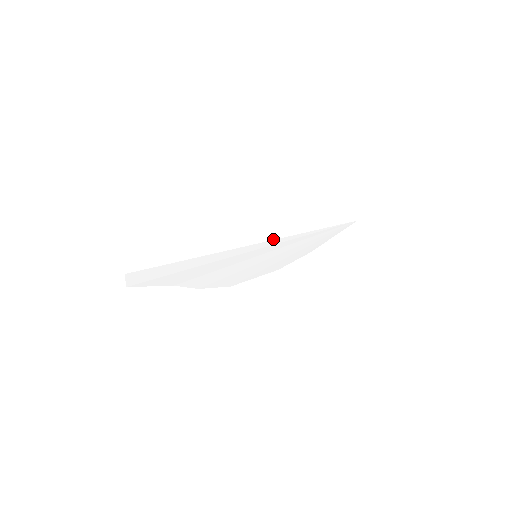
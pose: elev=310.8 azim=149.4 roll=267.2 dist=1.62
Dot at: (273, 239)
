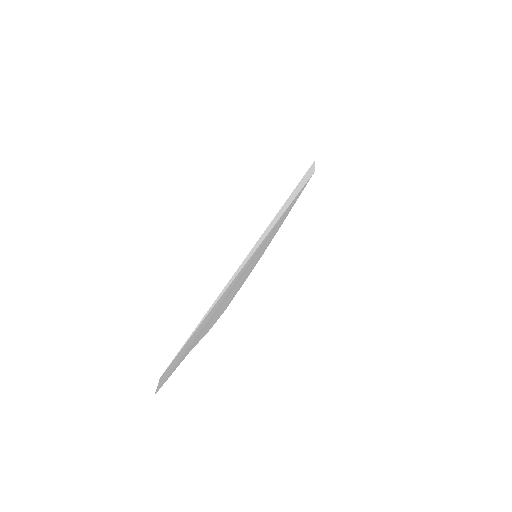
Dot at: (273, 226)
